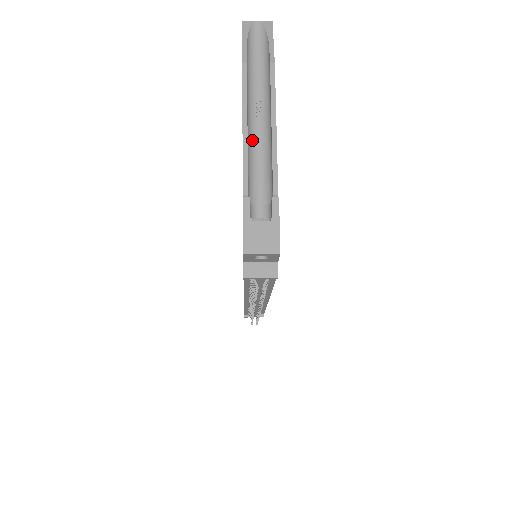
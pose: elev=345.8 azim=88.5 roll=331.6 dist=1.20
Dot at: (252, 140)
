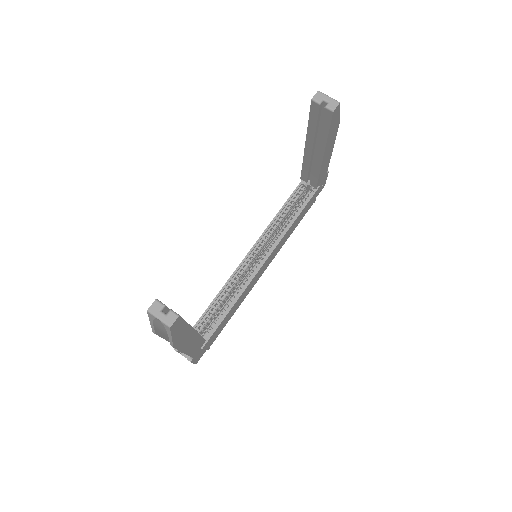
Dot at: occluded
